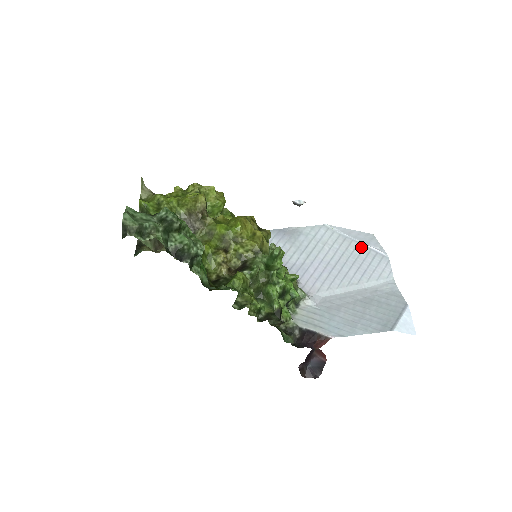
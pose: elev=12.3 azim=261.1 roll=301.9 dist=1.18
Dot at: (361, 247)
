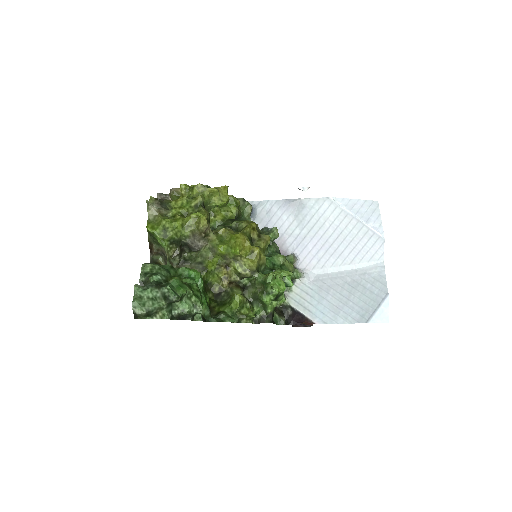
Dot at: (360, 226)
